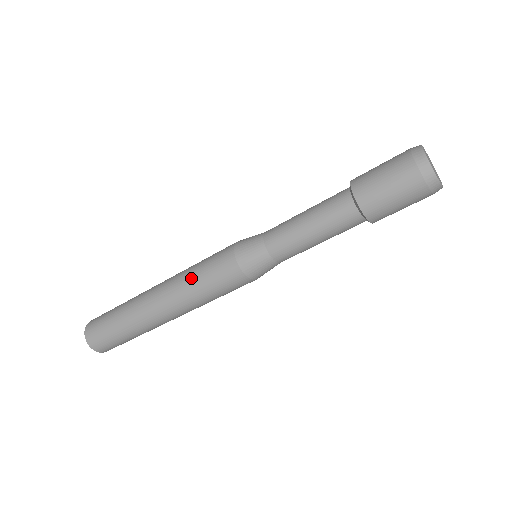
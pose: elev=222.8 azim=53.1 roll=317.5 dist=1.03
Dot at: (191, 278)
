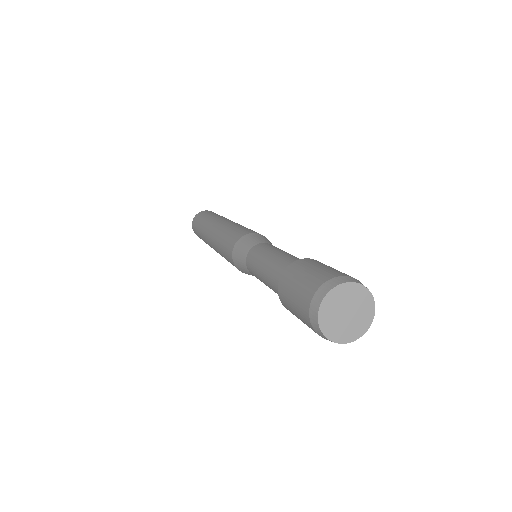
Dot at: (220, 253)
